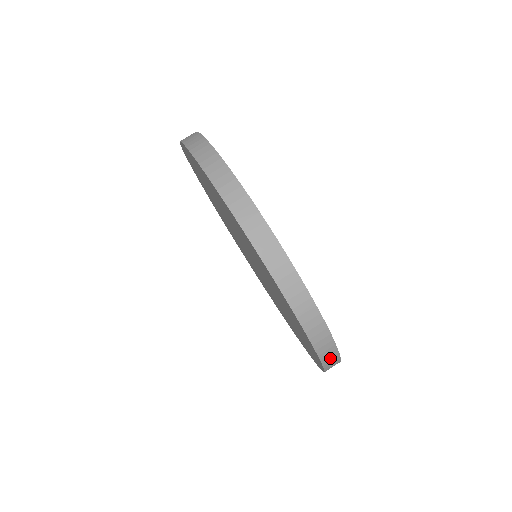
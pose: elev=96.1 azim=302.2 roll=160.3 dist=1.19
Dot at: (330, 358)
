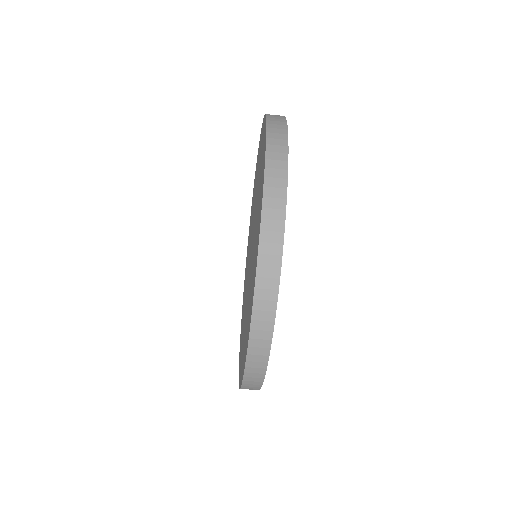
Dot at: occluded
